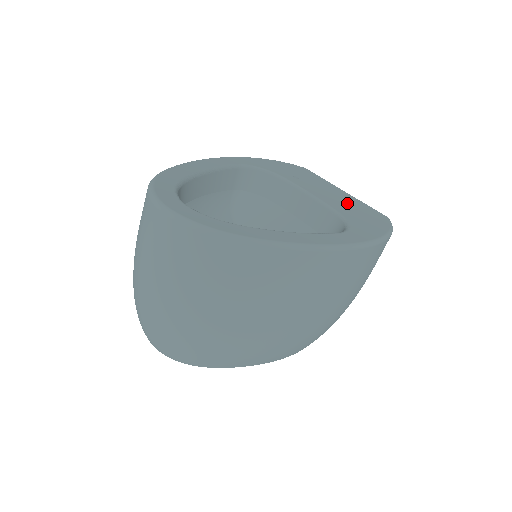
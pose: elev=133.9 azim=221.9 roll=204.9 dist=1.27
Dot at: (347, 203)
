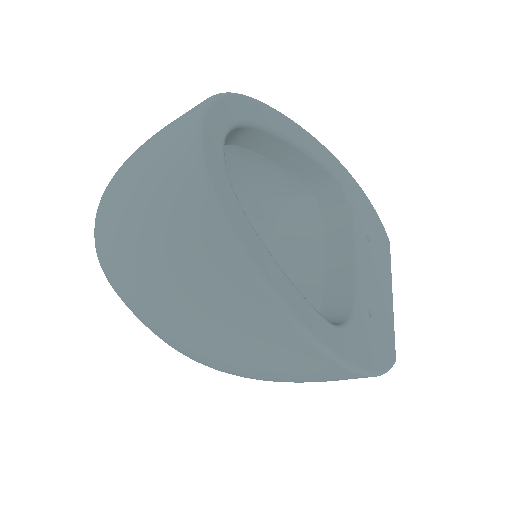
Dot at: (378, 307)
